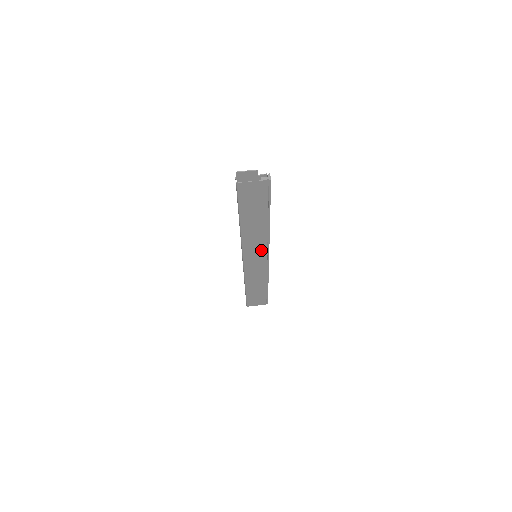
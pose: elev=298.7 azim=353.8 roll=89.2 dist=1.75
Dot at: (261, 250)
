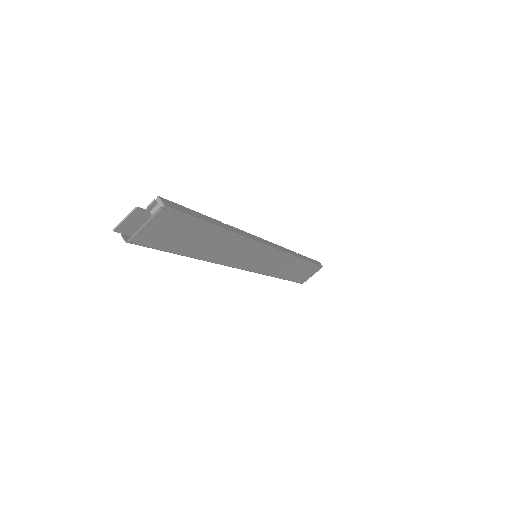
Dot at: (253, 251)
